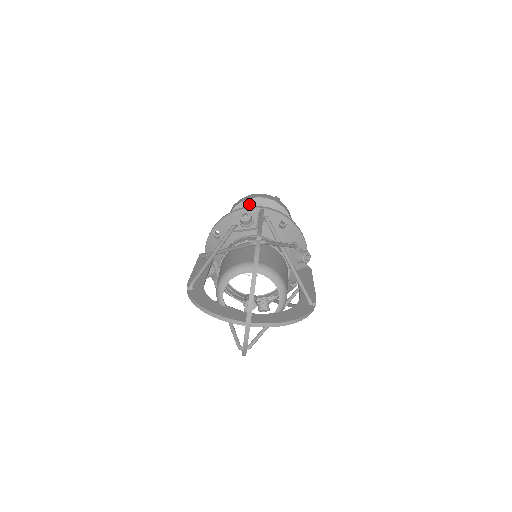
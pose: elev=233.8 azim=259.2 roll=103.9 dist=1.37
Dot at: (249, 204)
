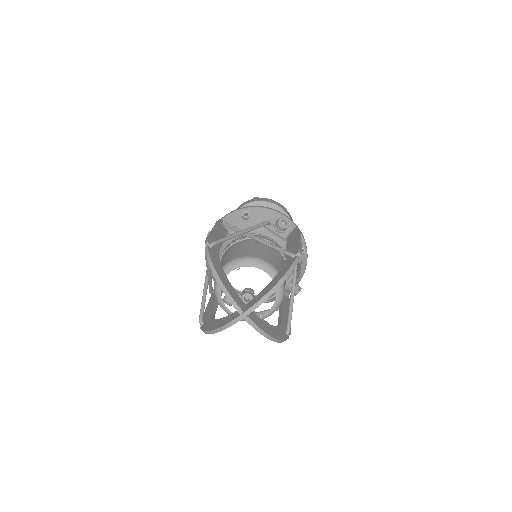
Dot at: occluded
